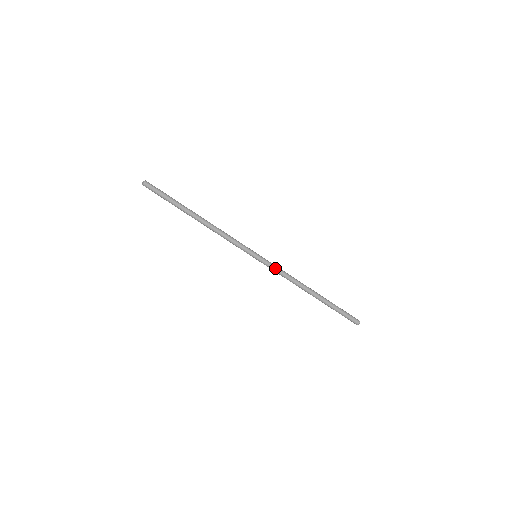
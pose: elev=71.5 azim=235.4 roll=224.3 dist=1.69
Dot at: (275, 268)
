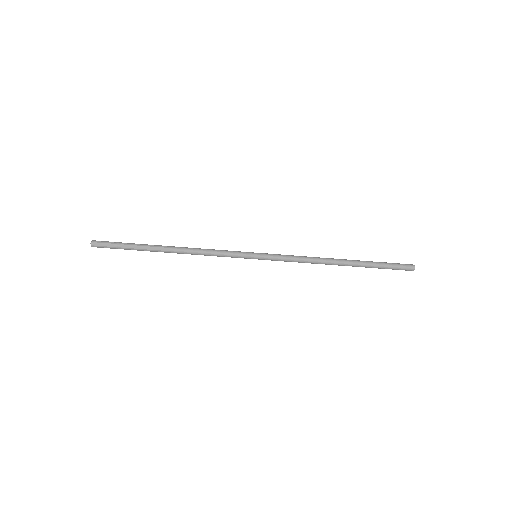
Dot at: (284, 260)
